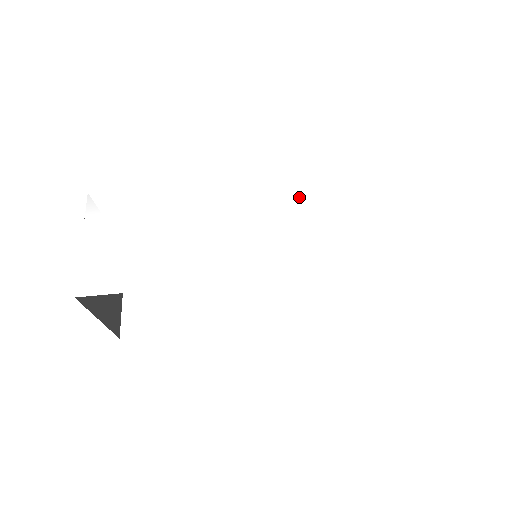
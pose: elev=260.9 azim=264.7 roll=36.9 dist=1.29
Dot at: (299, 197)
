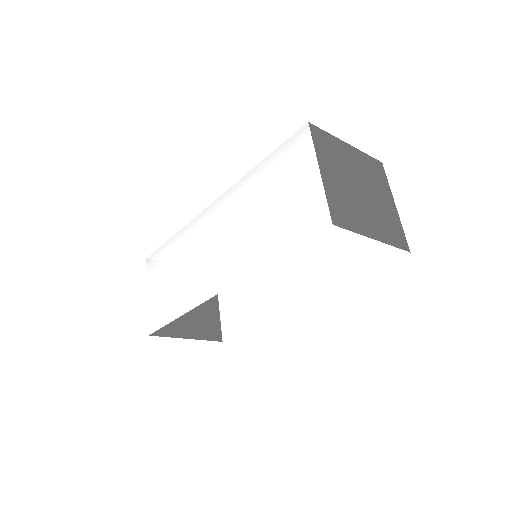
Dot at: (238, 205)
